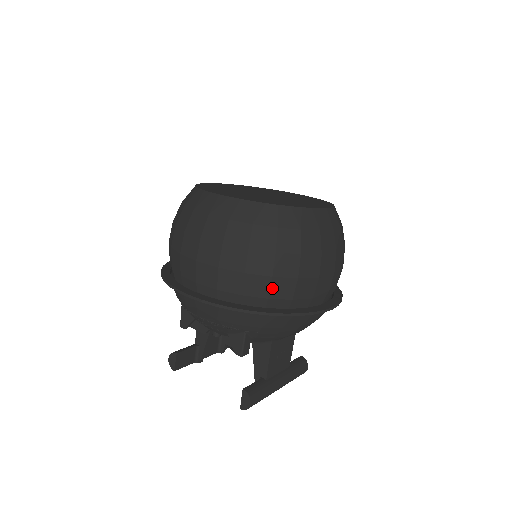
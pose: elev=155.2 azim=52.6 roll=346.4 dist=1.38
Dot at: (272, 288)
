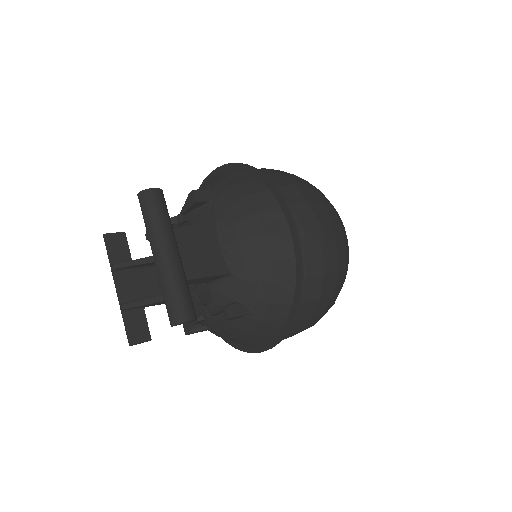
Dot at: (271, 175)
